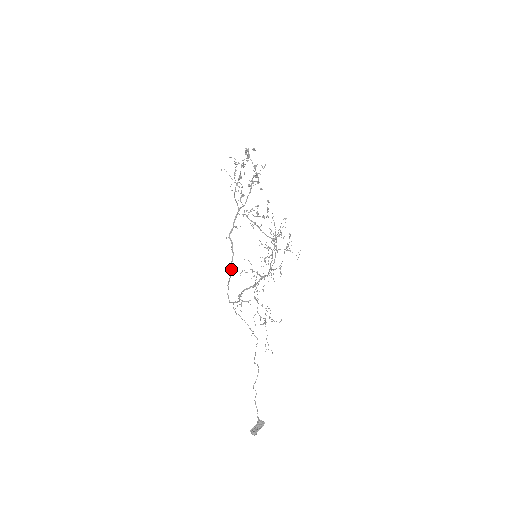
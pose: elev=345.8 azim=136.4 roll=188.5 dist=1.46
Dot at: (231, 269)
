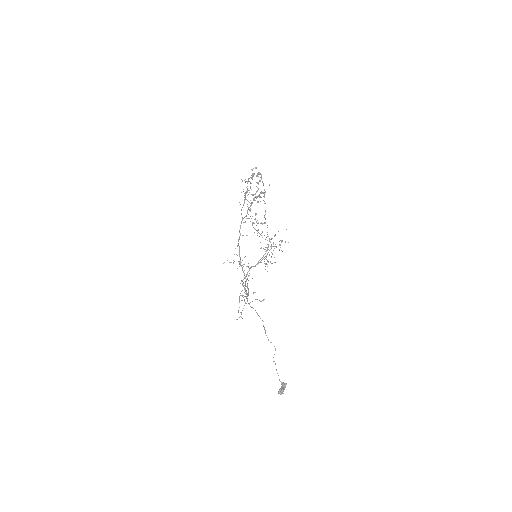
Dot at: (243, 271)
